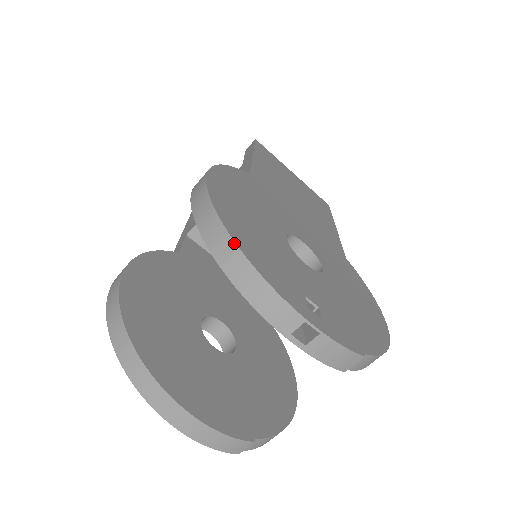
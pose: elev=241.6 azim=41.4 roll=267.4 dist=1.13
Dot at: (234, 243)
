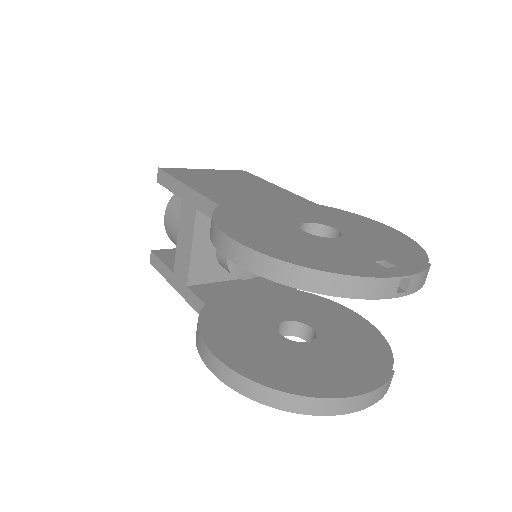
Dot at: (322, 272)
